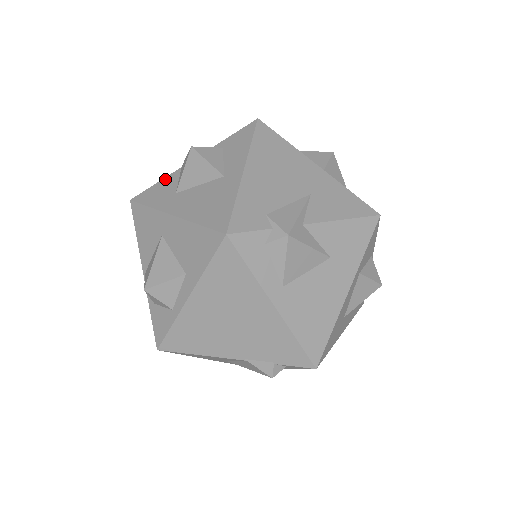
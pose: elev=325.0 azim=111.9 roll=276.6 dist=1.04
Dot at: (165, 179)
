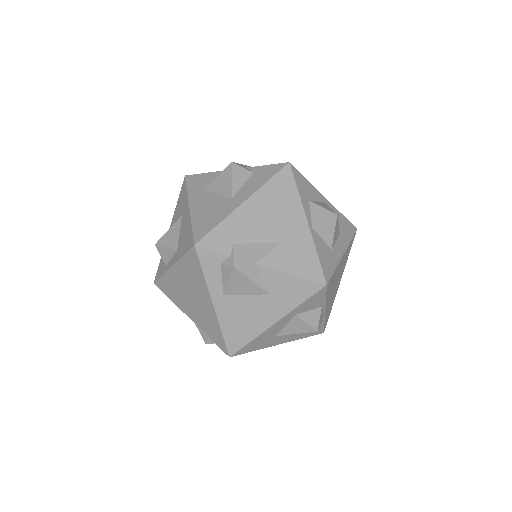
Dot at: (210, 173)
